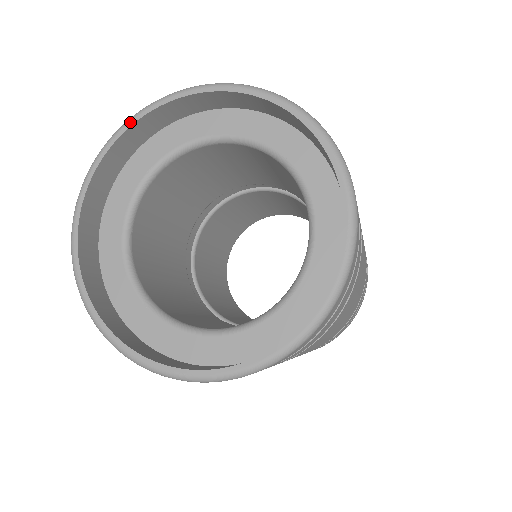
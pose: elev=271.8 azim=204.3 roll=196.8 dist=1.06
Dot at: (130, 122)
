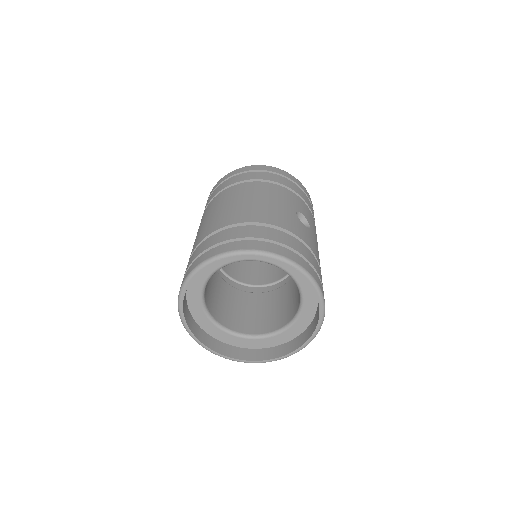
Dot at: (232, 256)
